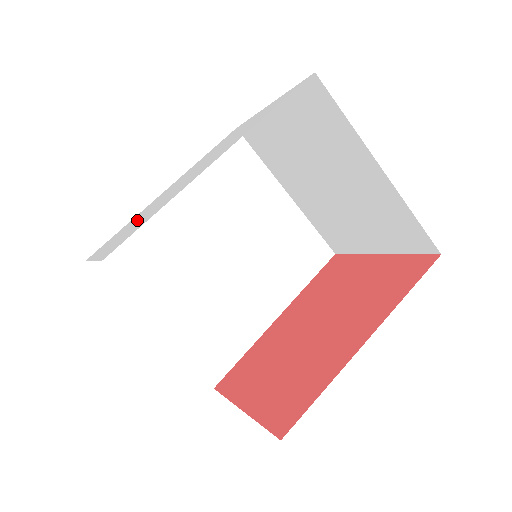
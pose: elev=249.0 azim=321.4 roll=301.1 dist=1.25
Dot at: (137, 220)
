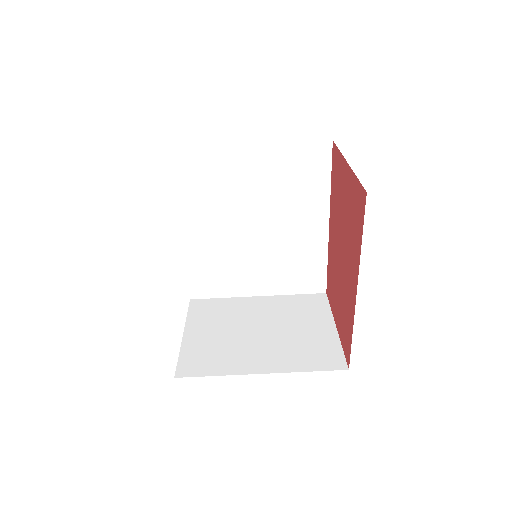
Dot at: occluded
